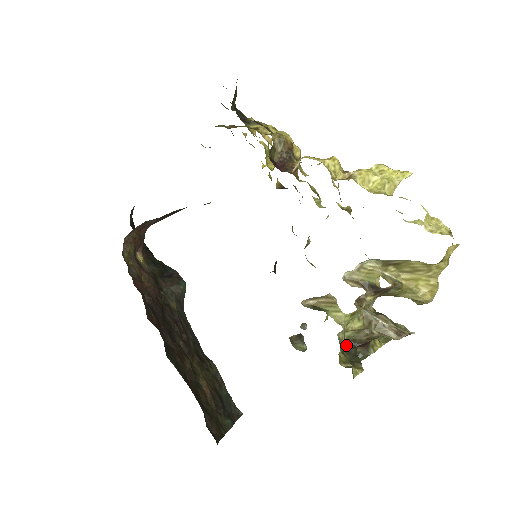
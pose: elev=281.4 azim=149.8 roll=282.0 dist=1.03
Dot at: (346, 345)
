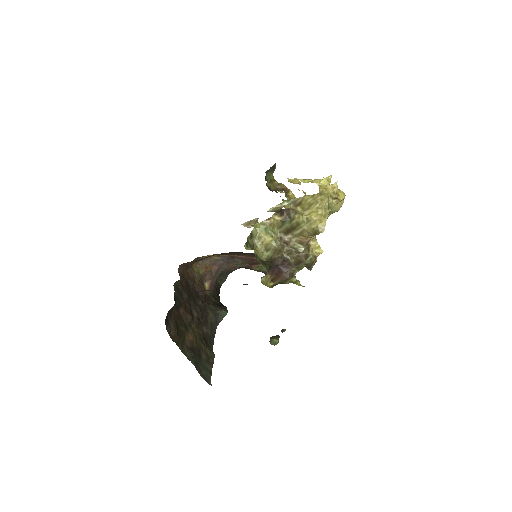
Dot at: (265, 261)
